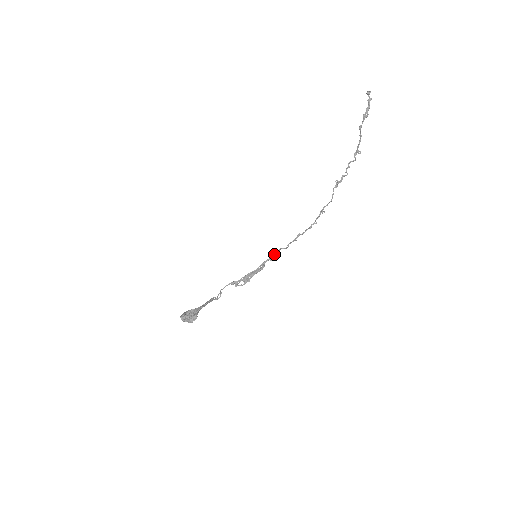
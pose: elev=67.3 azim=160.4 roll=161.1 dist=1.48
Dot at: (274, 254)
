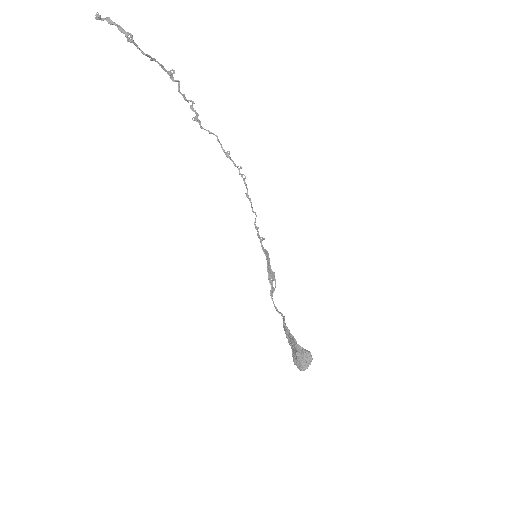
Dot at: (258, 233)
